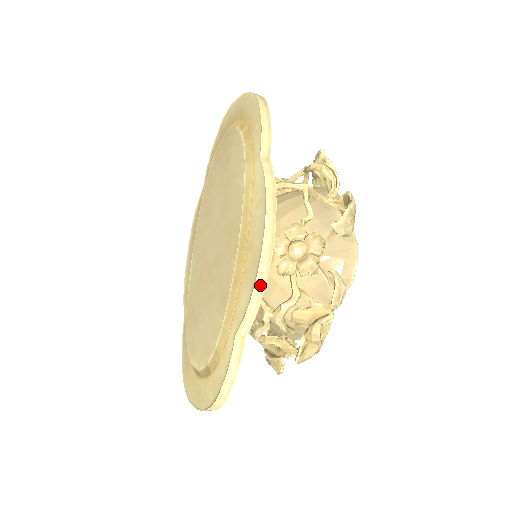
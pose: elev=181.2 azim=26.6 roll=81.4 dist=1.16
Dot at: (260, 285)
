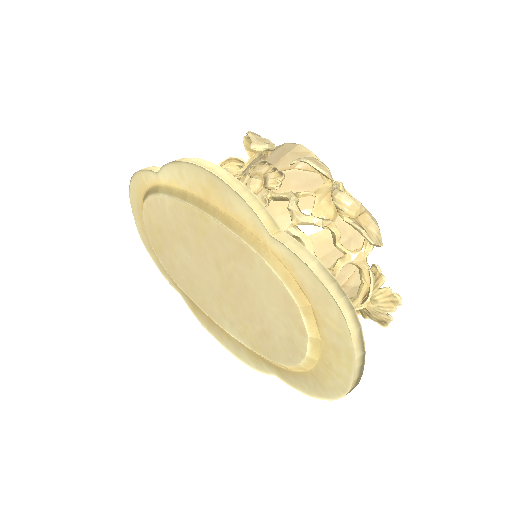
Dot at: (234, 184)
